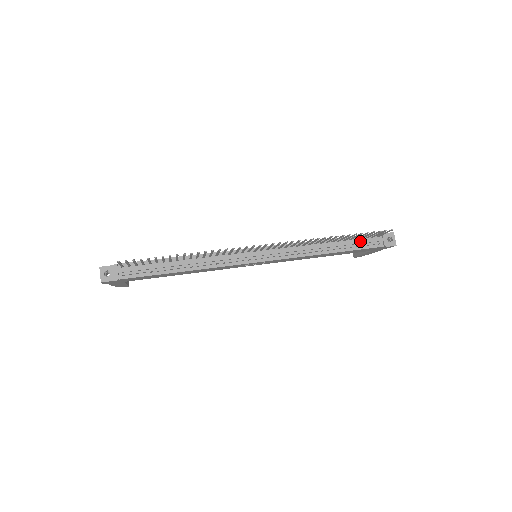
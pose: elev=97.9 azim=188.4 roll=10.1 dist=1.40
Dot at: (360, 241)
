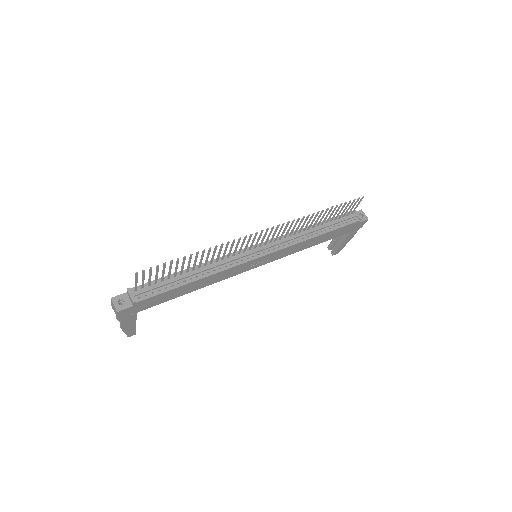
Dot at: (339, 220)
